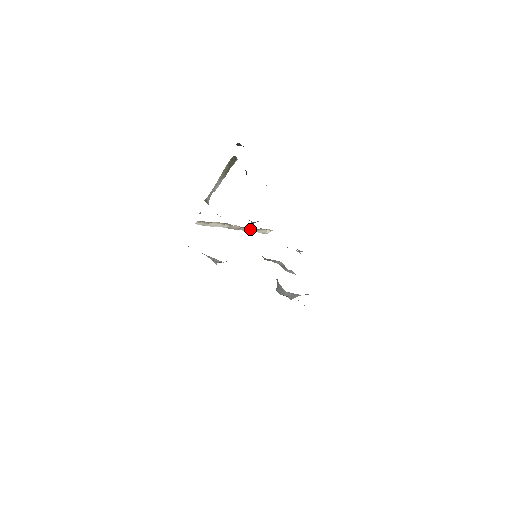
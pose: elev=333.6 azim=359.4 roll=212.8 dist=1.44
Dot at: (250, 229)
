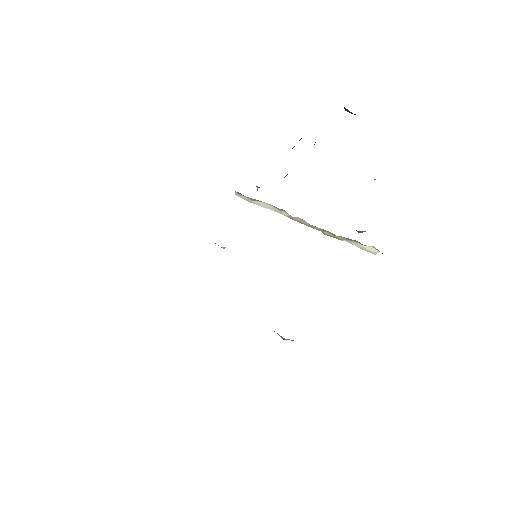
Dot at: (332, 233)
